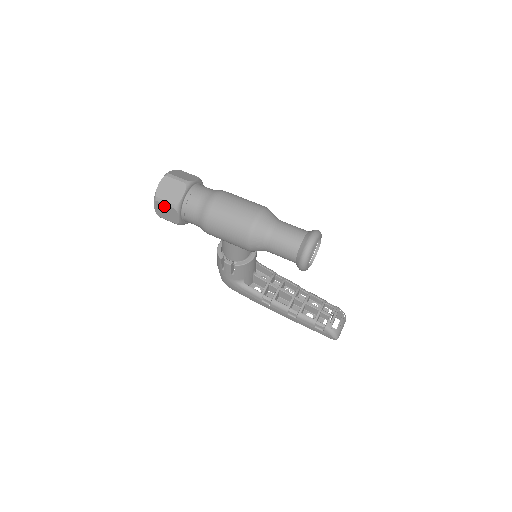
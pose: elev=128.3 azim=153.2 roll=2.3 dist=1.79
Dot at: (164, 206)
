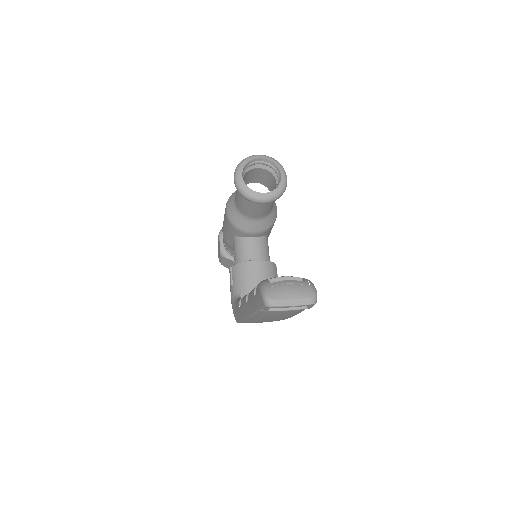
Dot at: (218, 241)
